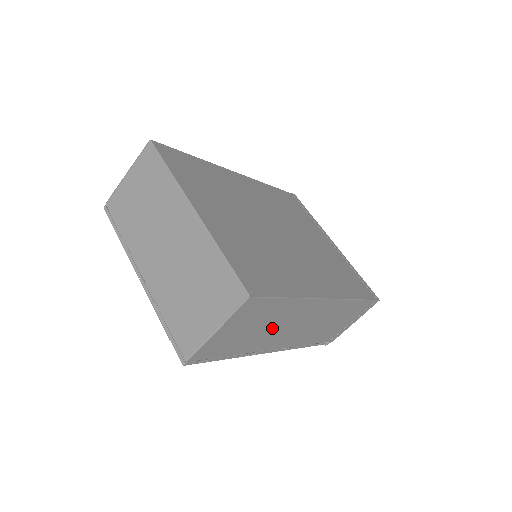
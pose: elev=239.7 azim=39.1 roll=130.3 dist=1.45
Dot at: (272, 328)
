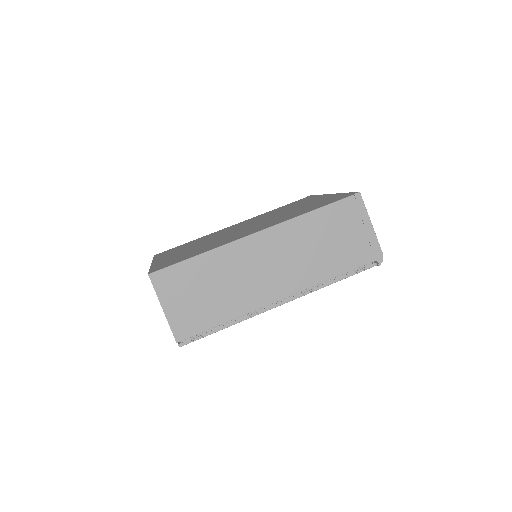
Dot at: (230, 284)
